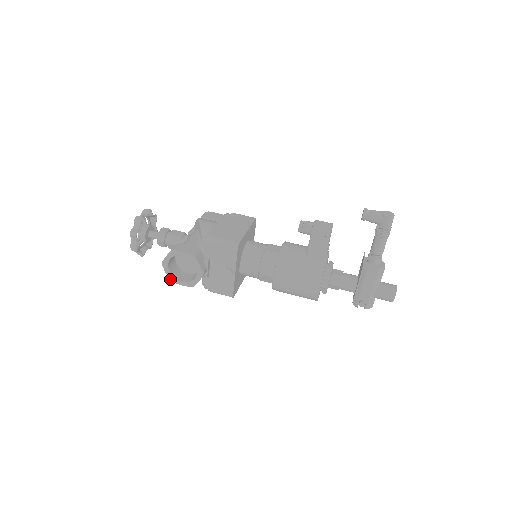
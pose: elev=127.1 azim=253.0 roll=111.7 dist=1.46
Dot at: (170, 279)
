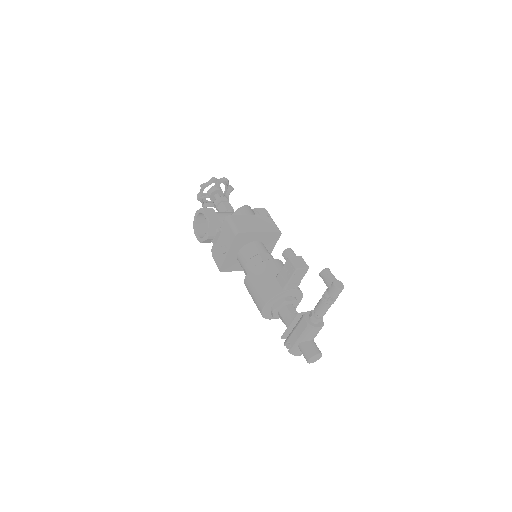
Dot at: (194, 228)
